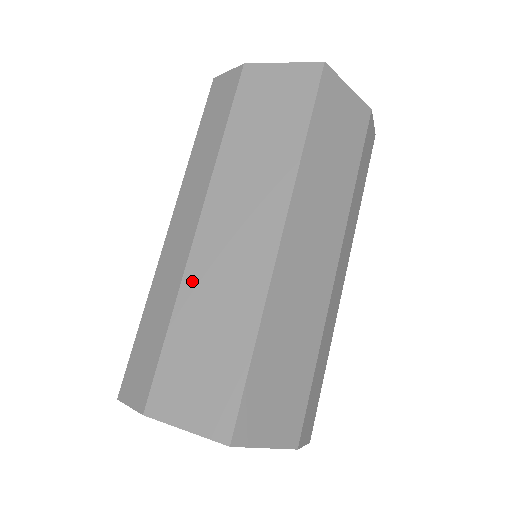
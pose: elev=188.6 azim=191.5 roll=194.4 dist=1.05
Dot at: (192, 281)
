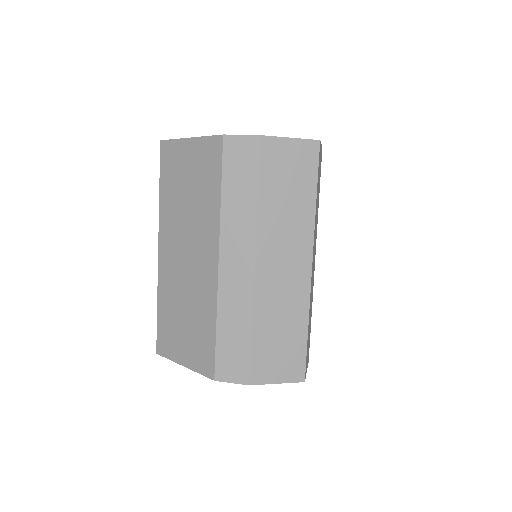
Dot at: (261, 302)
